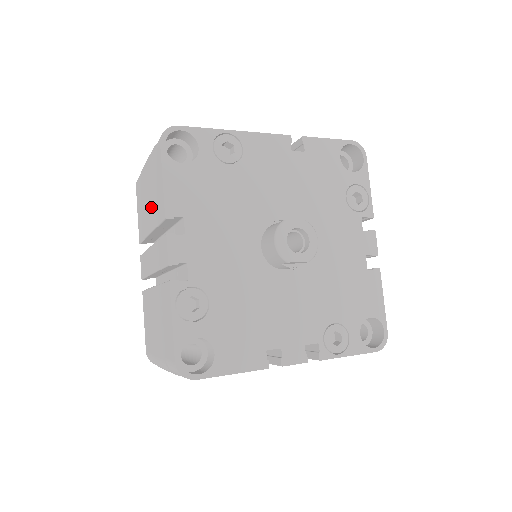
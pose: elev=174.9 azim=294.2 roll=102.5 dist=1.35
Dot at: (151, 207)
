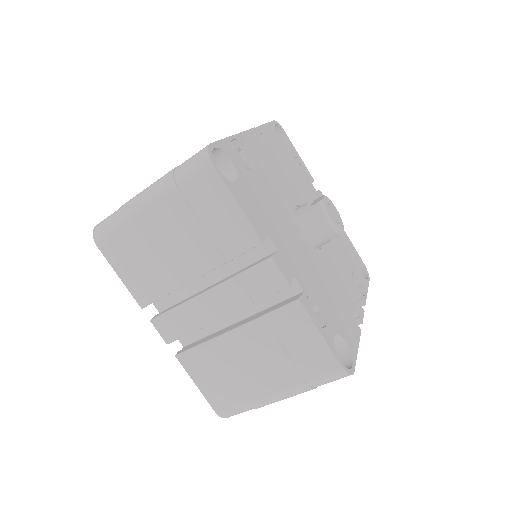
Dot at: (196, 248)
